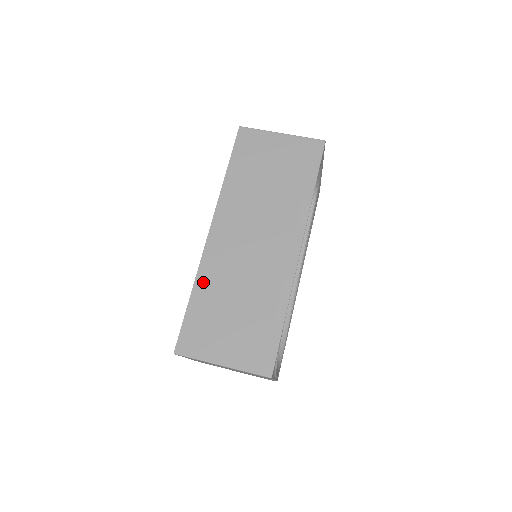
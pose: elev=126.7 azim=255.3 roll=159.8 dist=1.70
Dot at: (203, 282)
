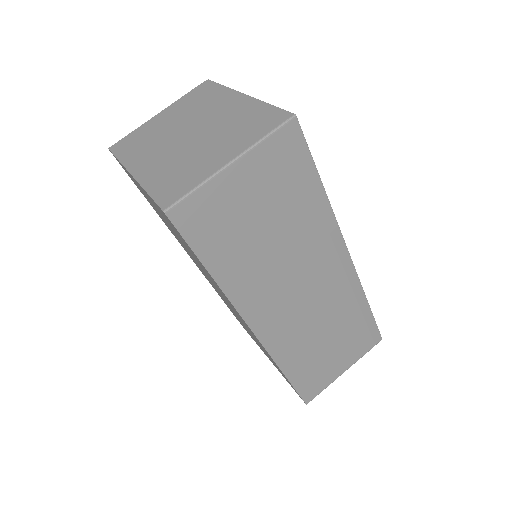
Dot at: (287, 361)
